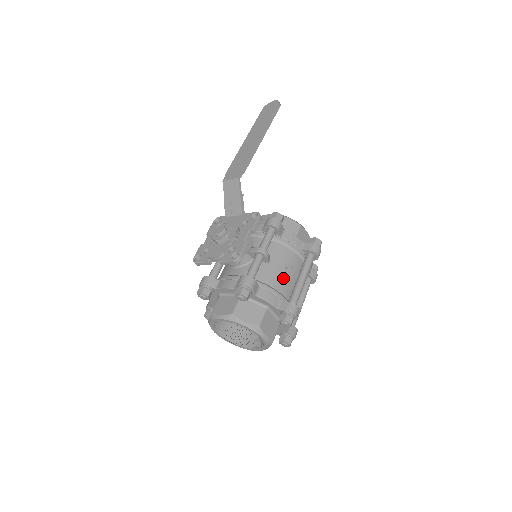
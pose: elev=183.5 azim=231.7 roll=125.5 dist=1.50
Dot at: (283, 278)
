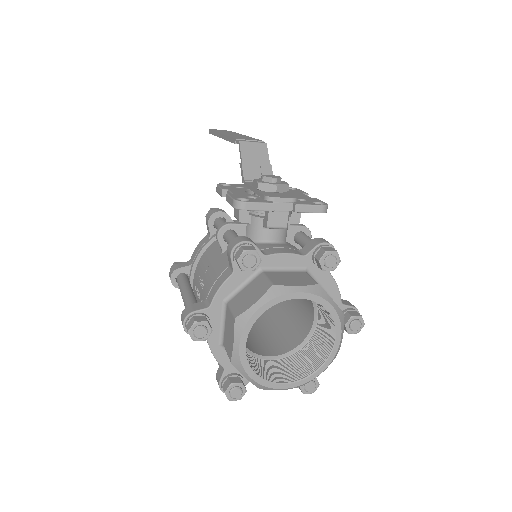
Dot at: occluded
